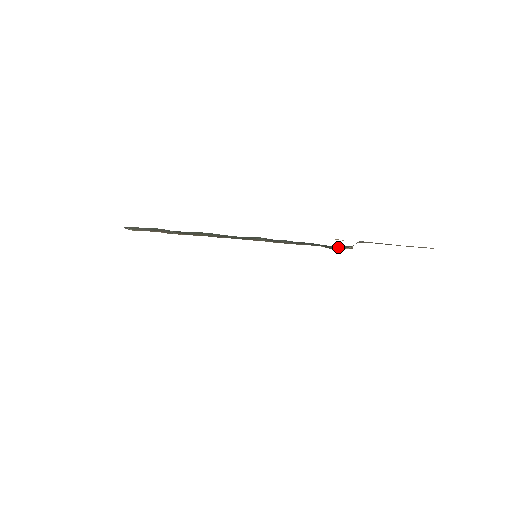
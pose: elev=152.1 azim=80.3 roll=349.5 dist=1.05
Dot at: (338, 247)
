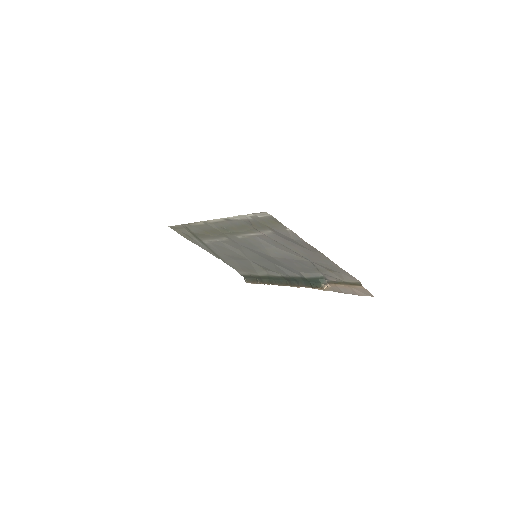
Dot at: (316, 285)
